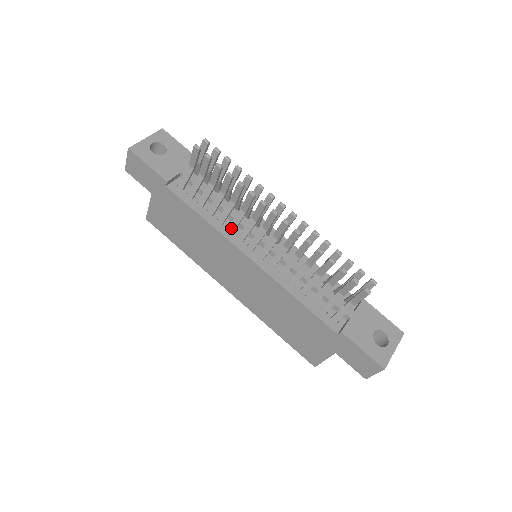
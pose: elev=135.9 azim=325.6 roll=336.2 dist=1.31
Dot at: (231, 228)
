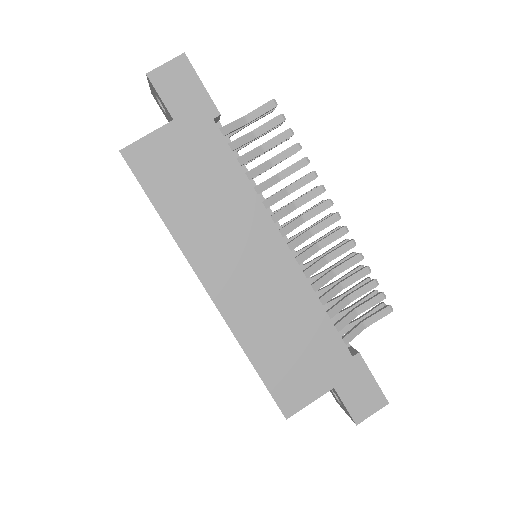
Dot at: (265, 204)
